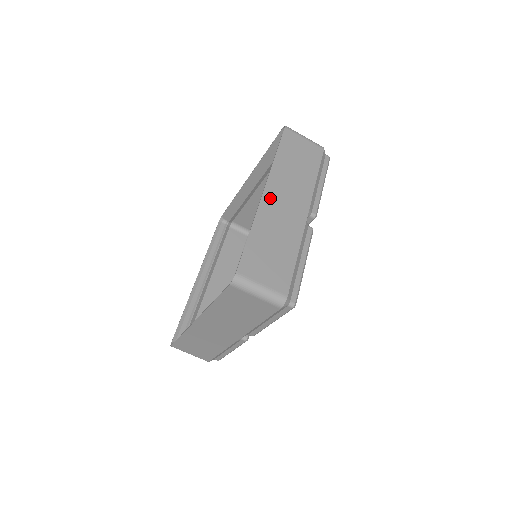
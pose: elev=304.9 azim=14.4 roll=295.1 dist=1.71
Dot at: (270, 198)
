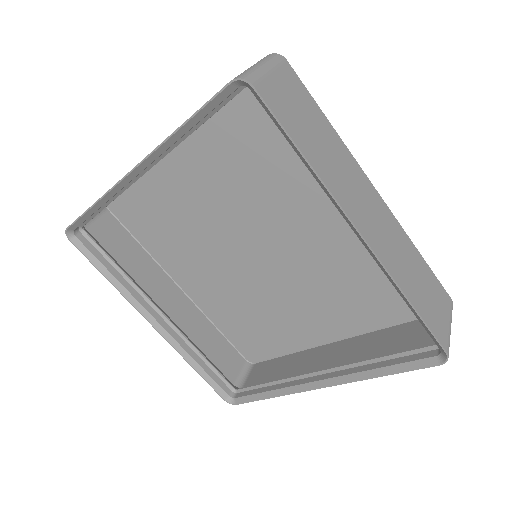
Dot at: (368, 232)
